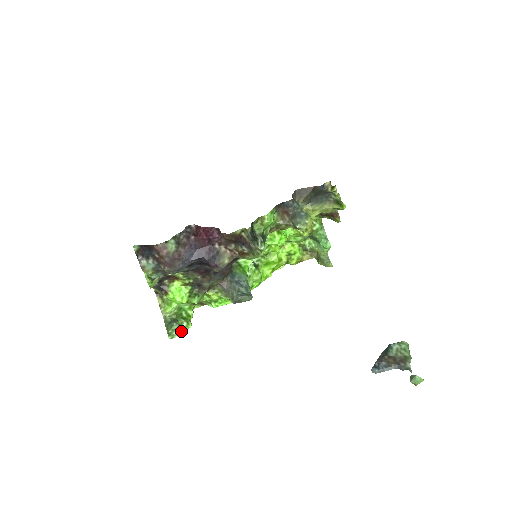
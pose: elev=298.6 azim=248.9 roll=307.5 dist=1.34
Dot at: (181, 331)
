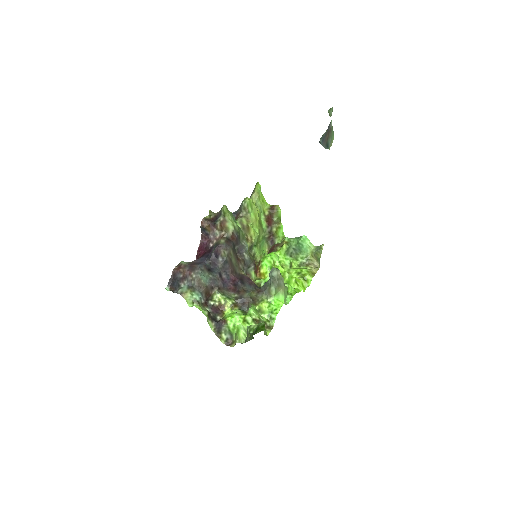
Dot at: (257, 325)
